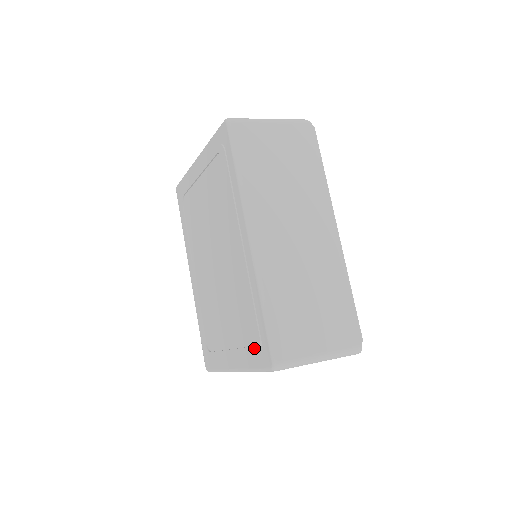
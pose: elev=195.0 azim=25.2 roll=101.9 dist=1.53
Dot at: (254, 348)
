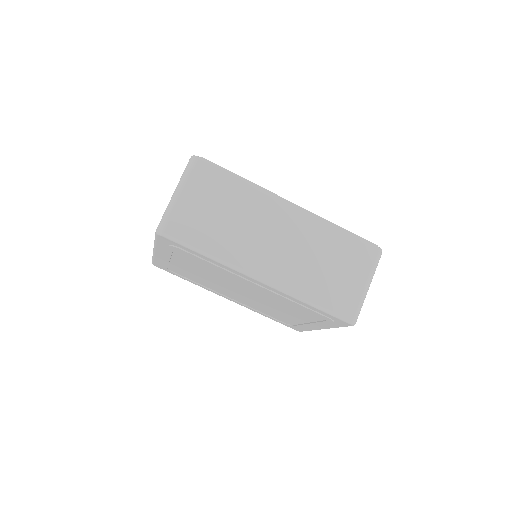
Dot at: (328, 322)
